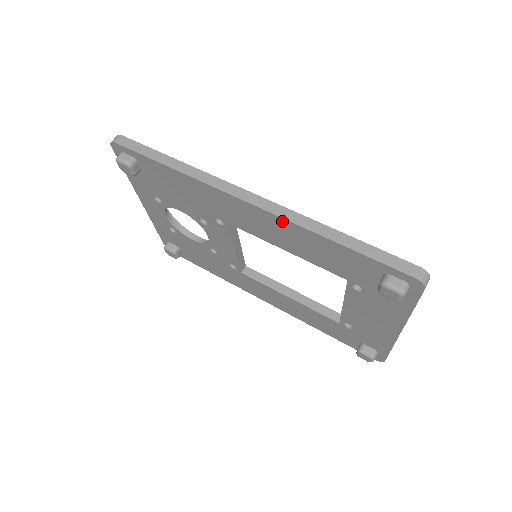
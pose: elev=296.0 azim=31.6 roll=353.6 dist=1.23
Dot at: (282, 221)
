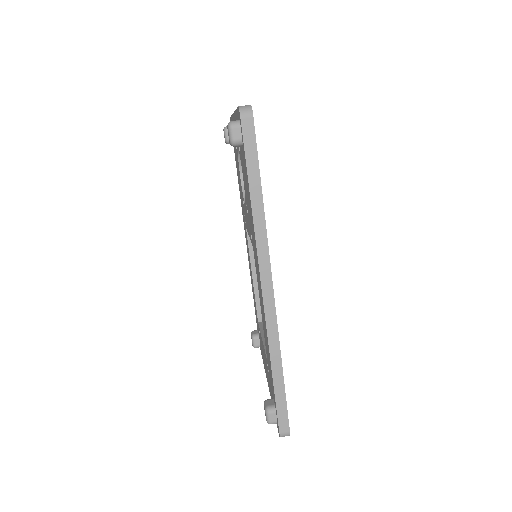
Dot at: (266, 326)
